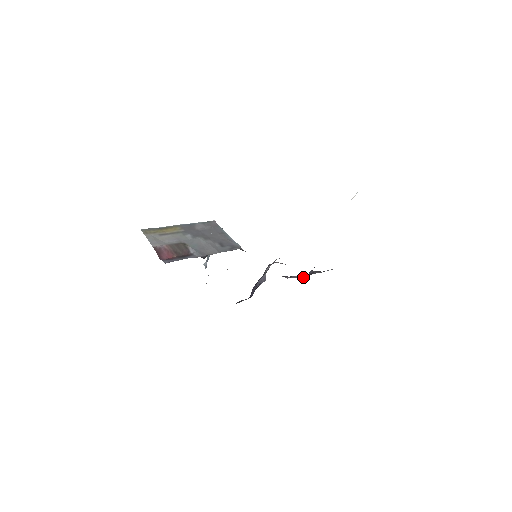
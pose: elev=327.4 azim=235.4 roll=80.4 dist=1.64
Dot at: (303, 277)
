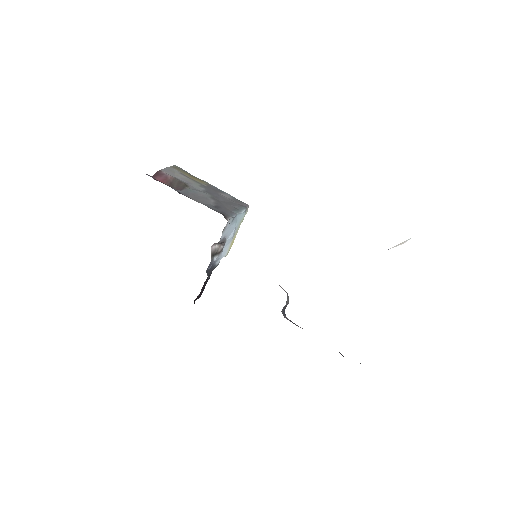
Dot at: occluded
